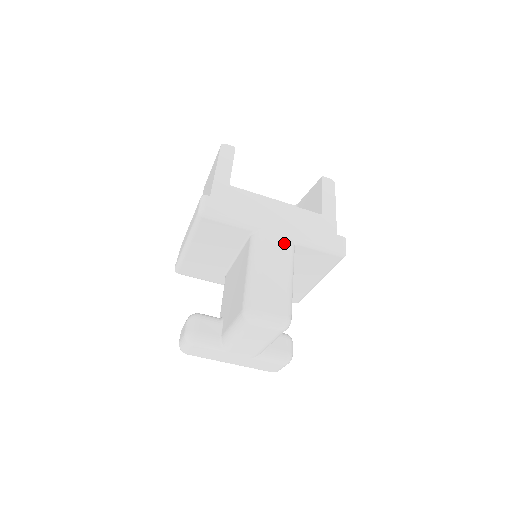
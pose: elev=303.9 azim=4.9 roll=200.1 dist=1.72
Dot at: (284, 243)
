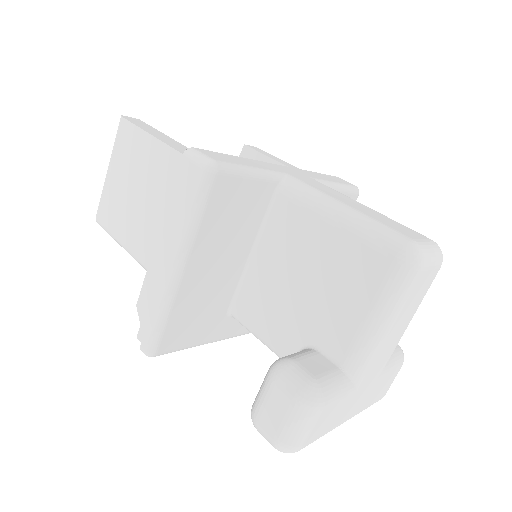
Dot at: (320, 184)
